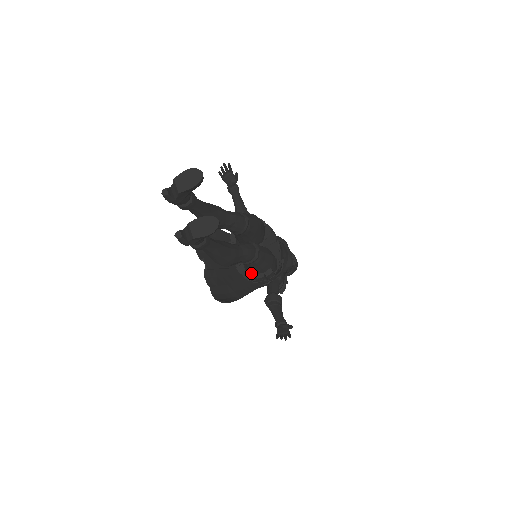
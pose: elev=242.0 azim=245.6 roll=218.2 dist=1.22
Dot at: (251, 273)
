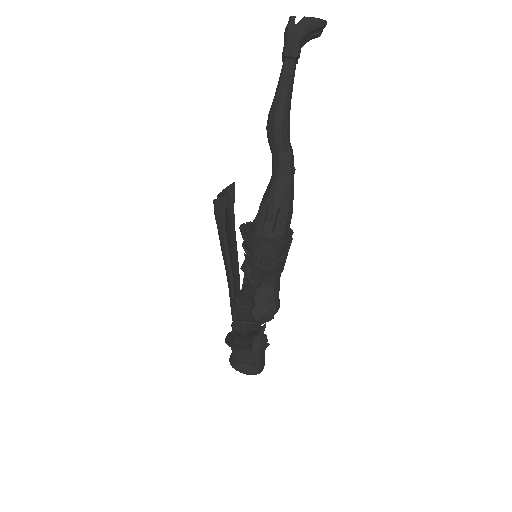
Dot at: (266, 204)
